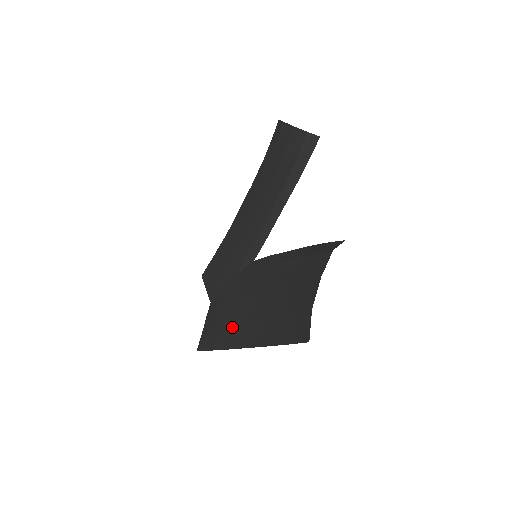
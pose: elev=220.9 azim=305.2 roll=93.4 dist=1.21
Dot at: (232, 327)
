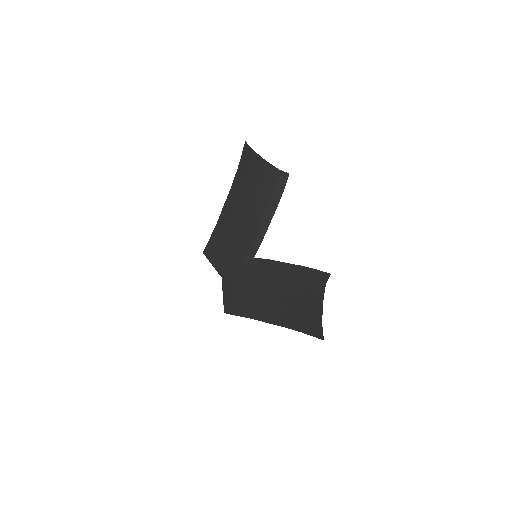
Dot at: (254, 306)
